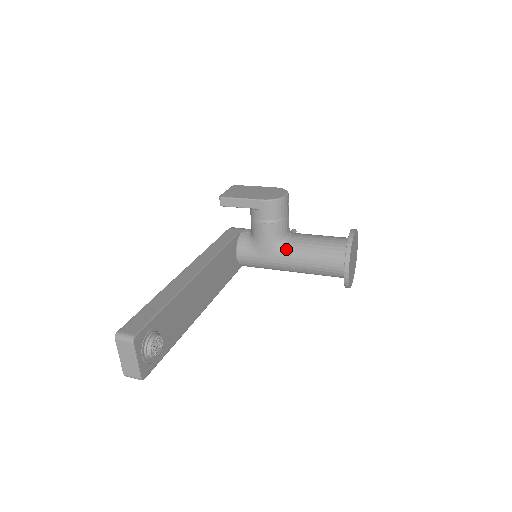
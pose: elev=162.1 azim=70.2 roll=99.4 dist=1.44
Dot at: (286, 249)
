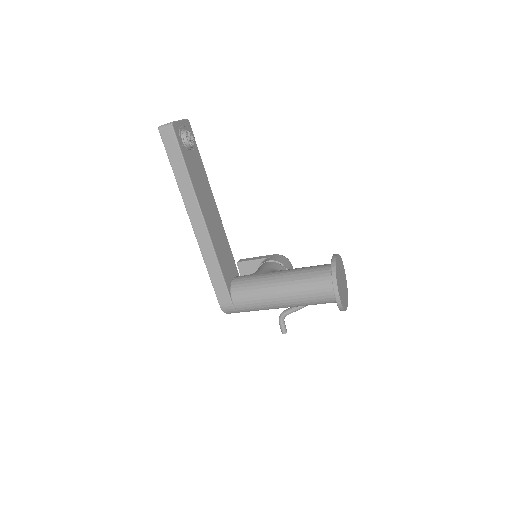
Dot at: occluded
